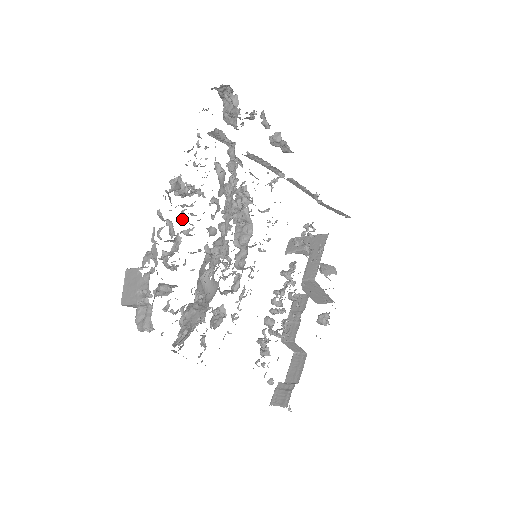
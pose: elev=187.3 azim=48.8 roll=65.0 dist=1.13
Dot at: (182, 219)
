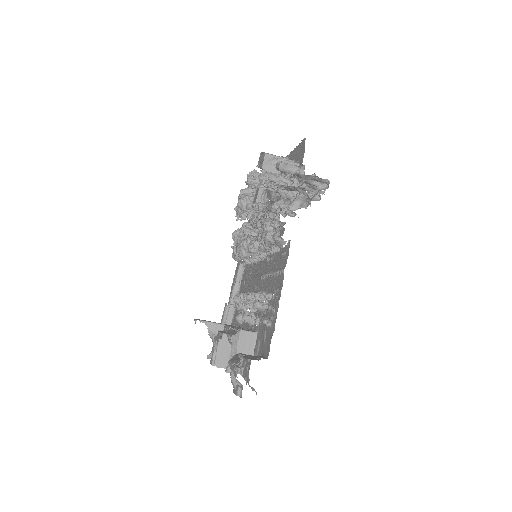
Dot at: occluded
